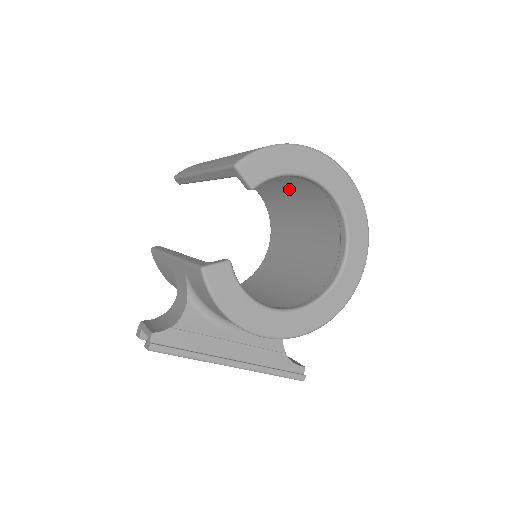
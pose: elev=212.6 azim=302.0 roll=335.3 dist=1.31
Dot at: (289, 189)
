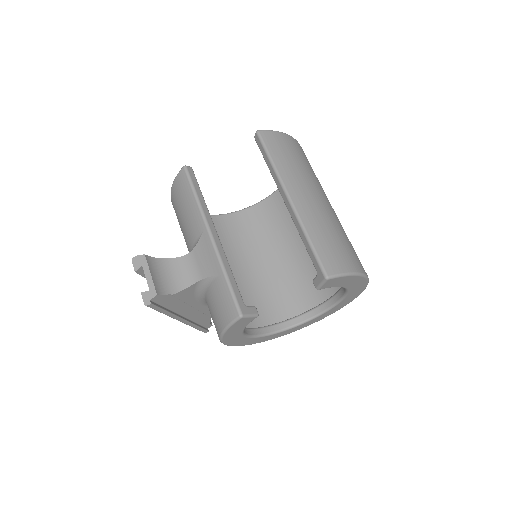
Dot at: occluded
